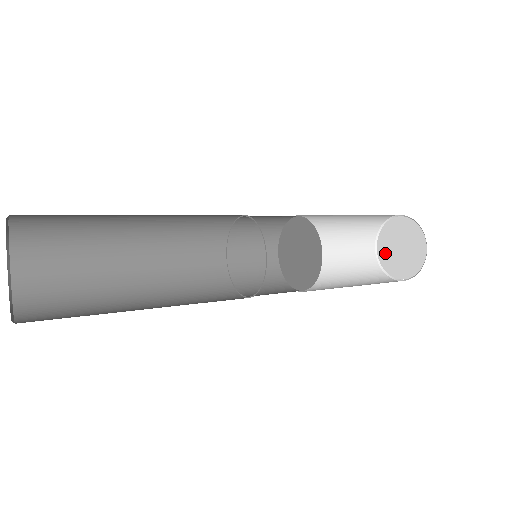
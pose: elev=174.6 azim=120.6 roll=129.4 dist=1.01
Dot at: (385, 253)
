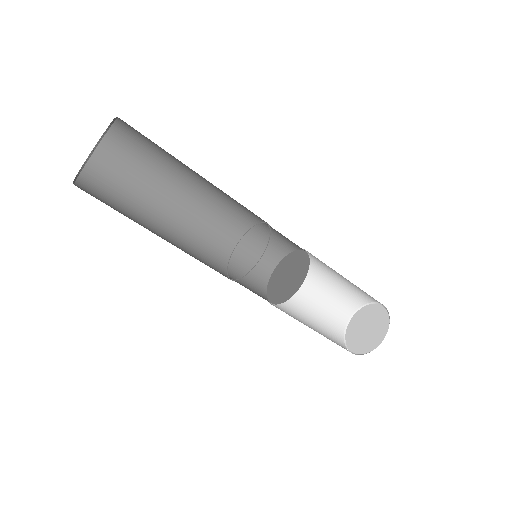
Dot at: (360, 345)
